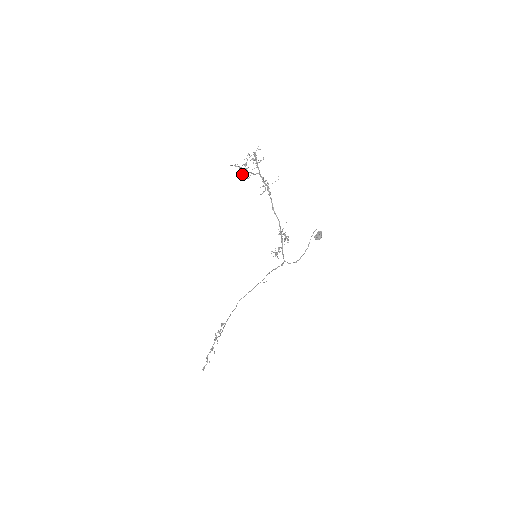
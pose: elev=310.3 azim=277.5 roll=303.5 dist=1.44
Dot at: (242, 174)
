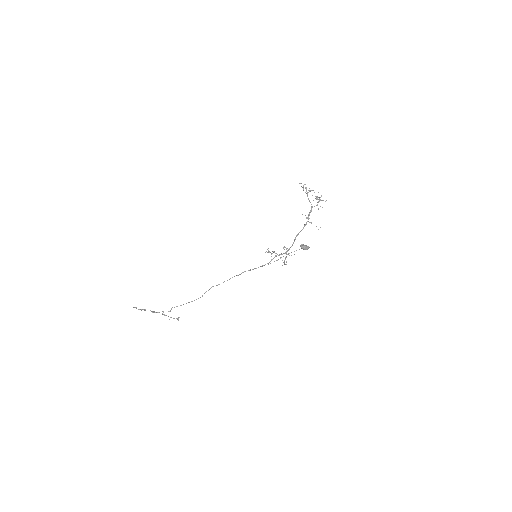
Dot at: (303, 189)
